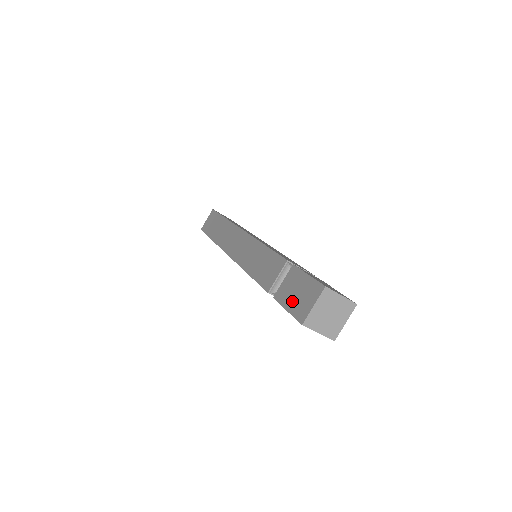
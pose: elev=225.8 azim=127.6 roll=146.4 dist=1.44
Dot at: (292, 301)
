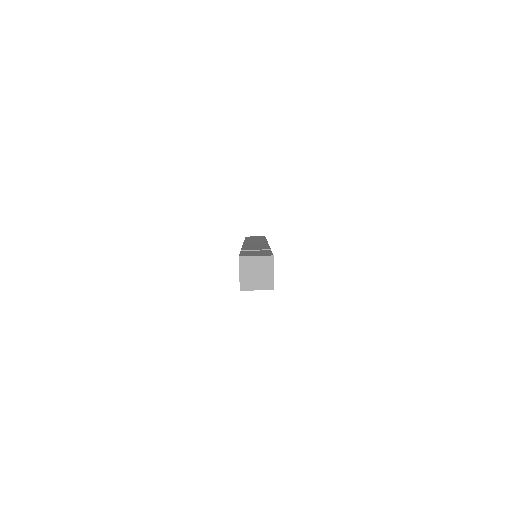
Dot at: occluded
